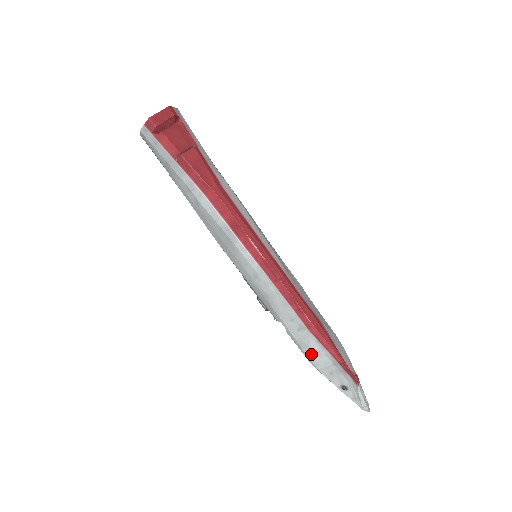
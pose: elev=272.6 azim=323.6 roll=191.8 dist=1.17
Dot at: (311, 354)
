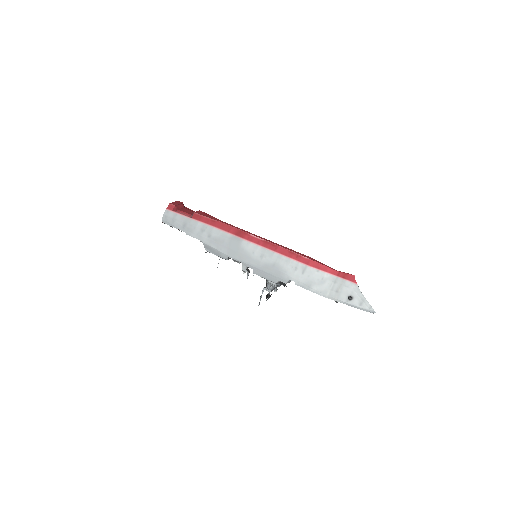
Dot at: (318, 286)
